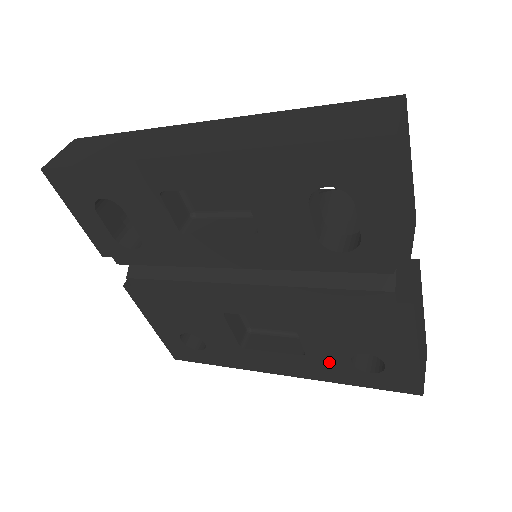
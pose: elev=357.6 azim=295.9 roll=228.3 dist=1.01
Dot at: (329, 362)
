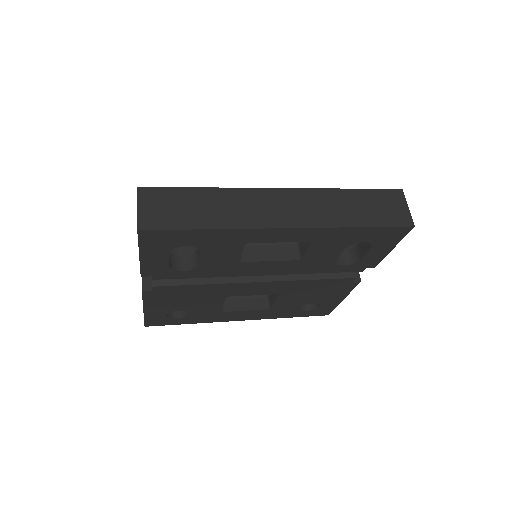
Dot at: (284, 310)
